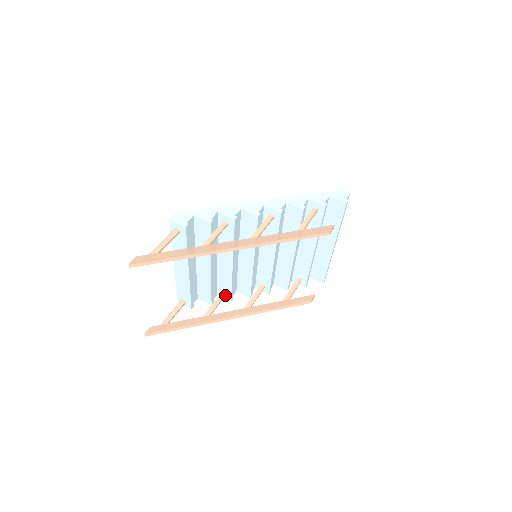
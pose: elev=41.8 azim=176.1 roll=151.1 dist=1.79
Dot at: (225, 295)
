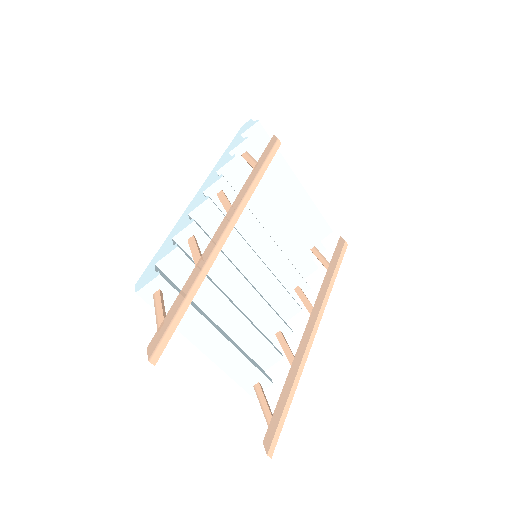
Dot at: (281, 333)
